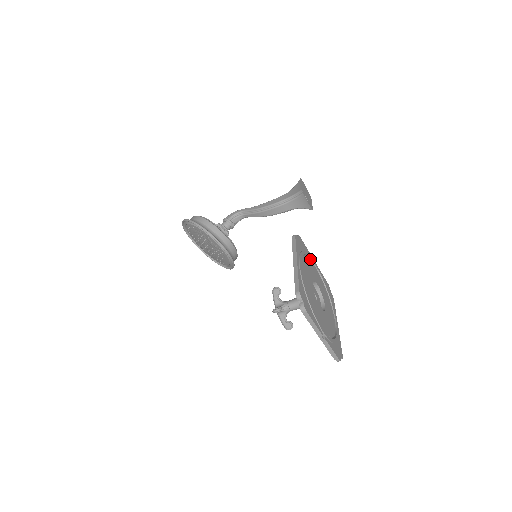
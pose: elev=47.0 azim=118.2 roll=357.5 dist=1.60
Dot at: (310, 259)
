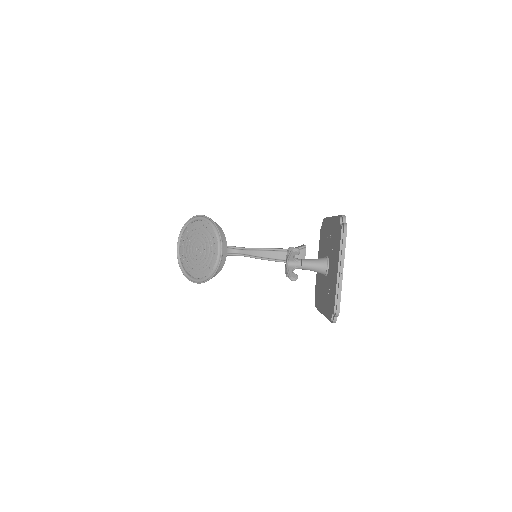
Dot at: occluded
